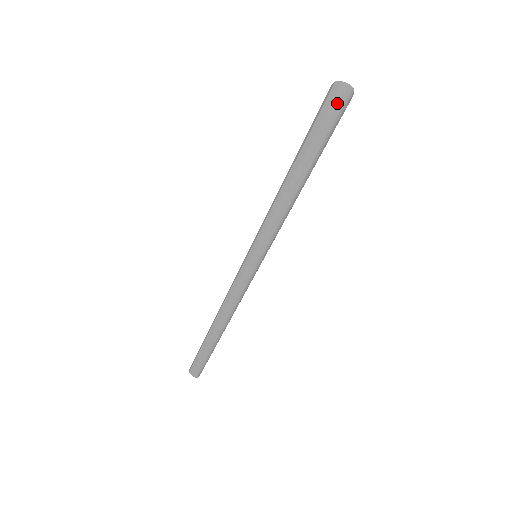
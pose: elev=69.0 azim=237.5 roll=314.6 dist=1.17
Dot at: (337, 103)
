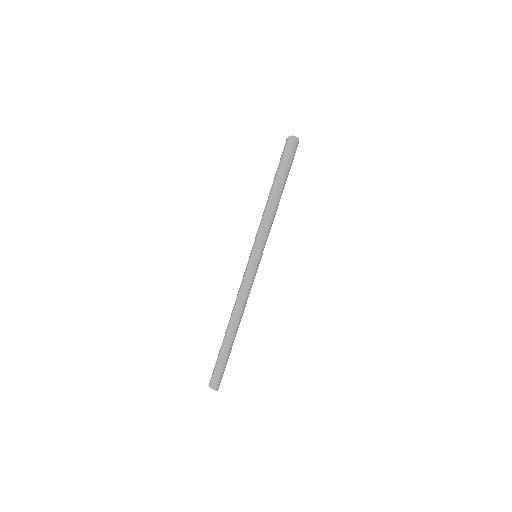
Dot at: (292, 147)
